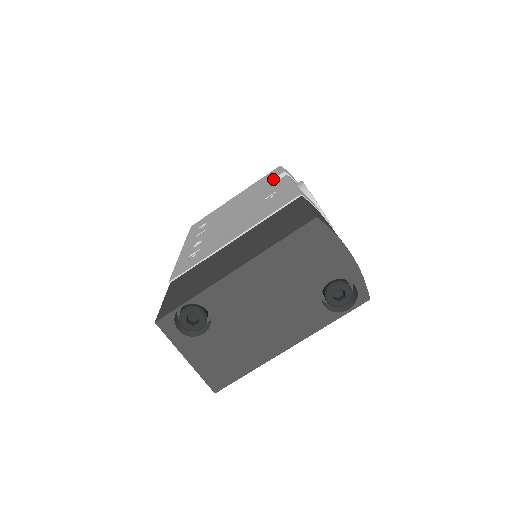
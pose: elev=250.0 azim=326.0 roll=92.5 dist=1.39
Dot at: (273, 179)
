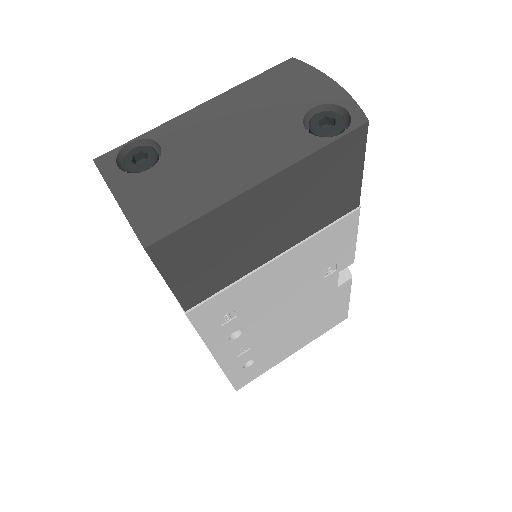
Dot at: occluded
